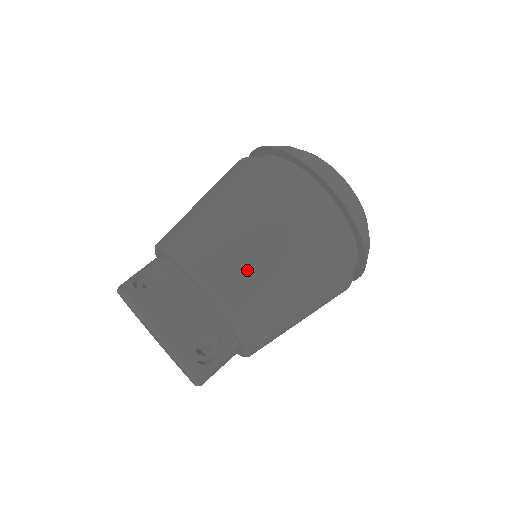
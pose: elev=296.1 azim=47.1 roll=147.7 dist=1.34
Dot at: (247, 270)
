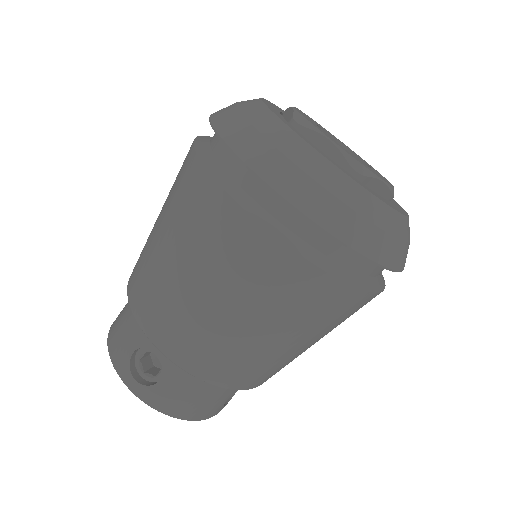
Dot at: (266, 363)
